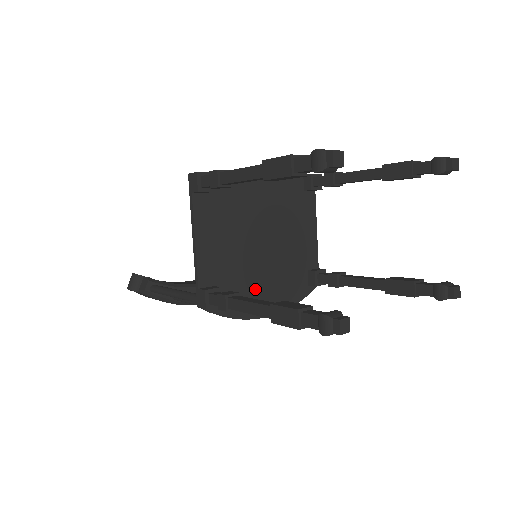
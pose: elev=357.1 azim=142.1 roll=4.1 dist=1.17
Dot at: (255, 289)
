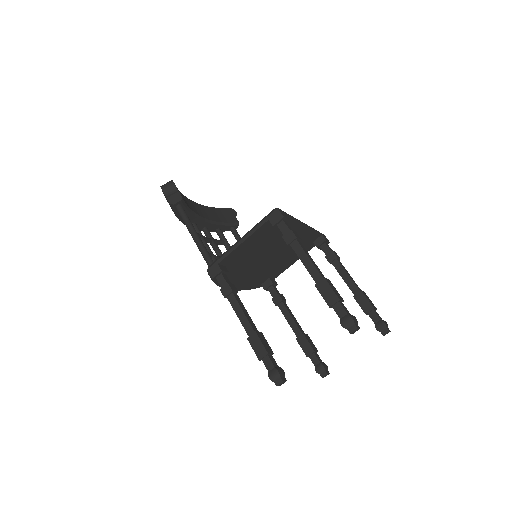
Dot at: (239, 275)
